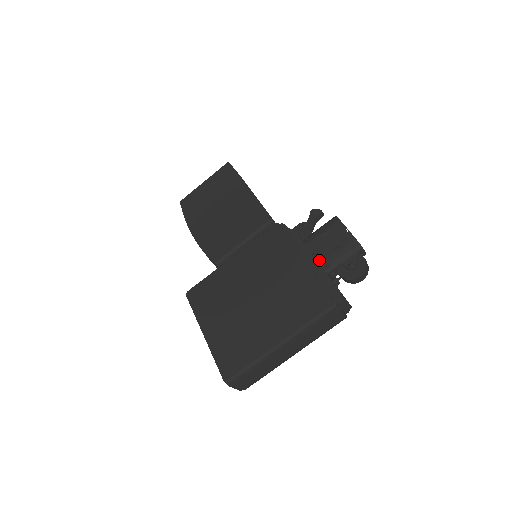
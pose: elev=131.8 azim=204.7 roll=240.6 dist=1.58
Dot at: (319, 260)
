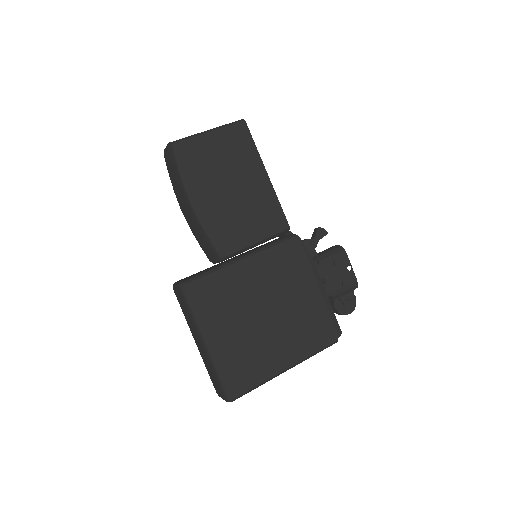
Dot at: (325, 290)
